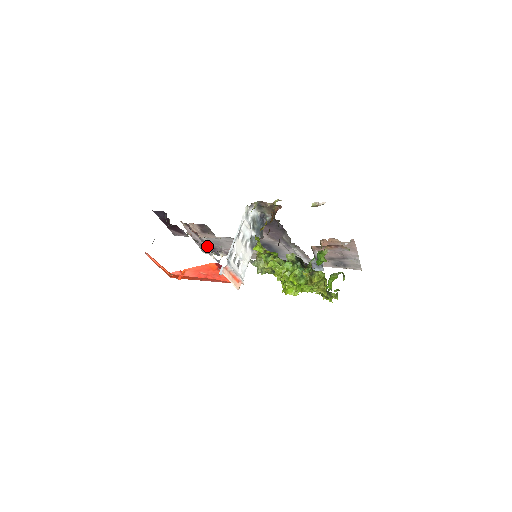
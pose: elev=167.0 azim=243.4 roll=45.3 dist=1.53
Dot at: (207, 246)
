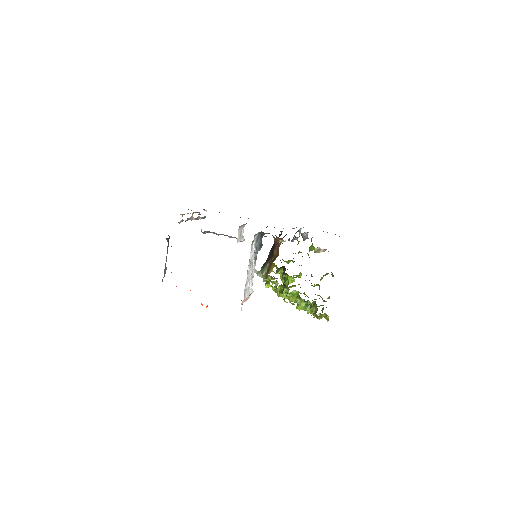
Dot at: (202, 232)
